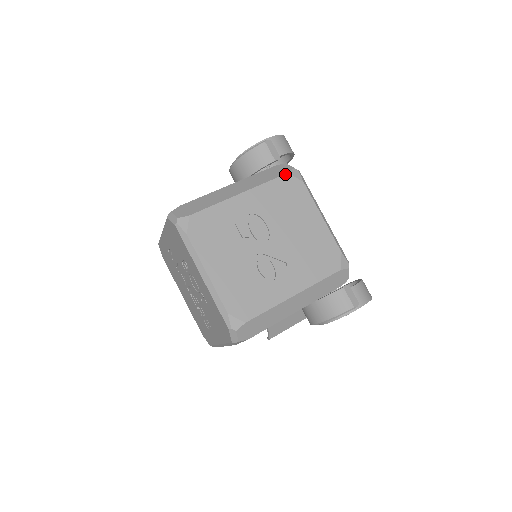
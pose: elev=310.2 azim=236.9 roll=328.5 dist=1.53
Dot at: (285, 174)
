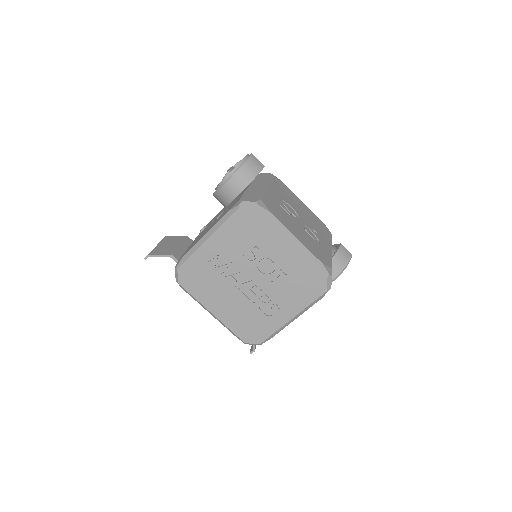
Dot at: (273, 176)
